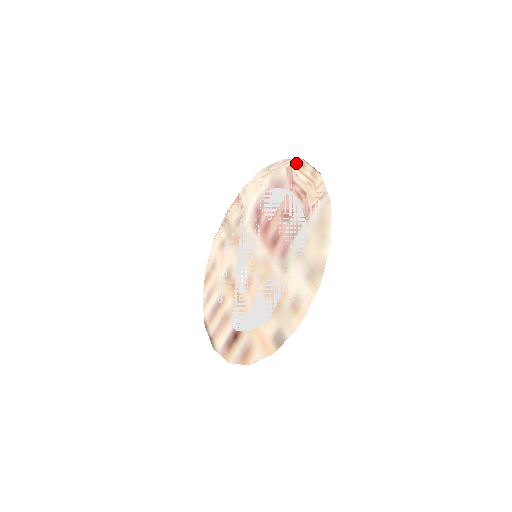
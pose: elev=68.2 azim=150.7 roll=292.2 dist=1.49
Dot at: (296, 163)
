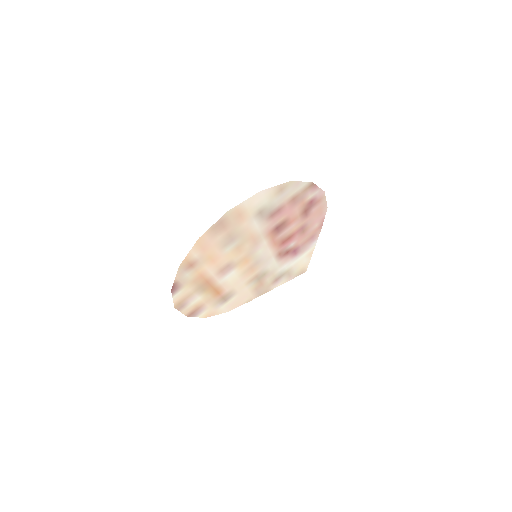
Dot at: occluded
